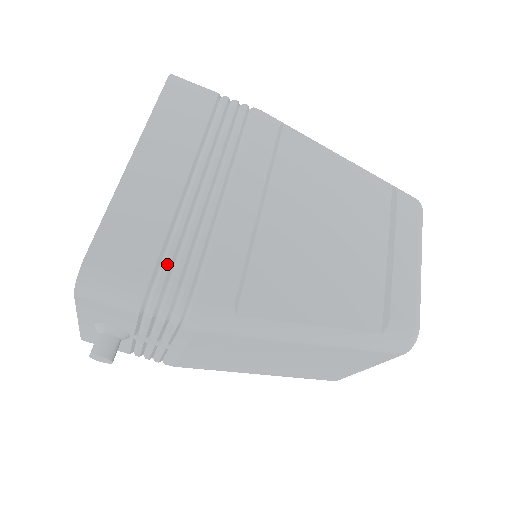
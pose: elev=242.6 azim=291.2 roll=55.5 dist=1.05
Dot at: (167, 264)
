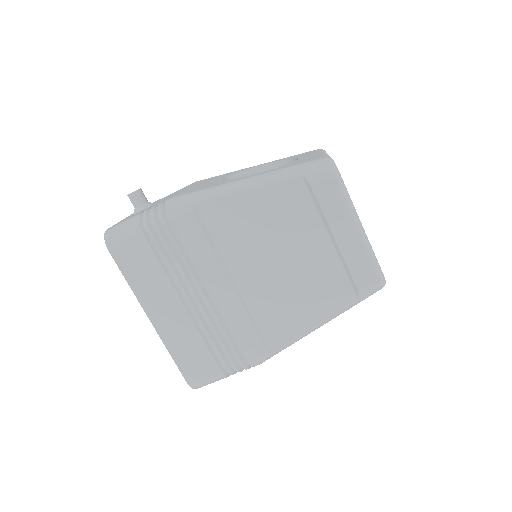
Dot at: (220, 358)
